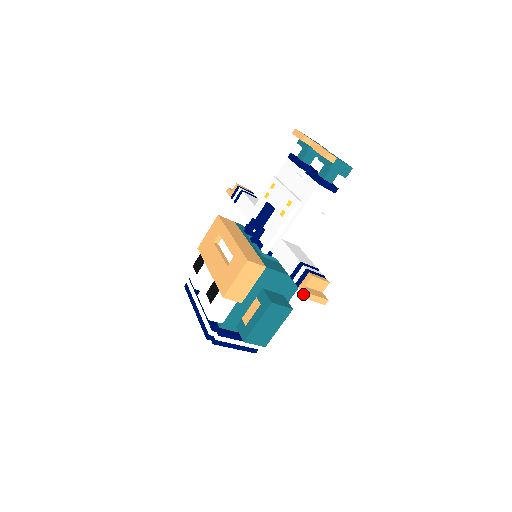
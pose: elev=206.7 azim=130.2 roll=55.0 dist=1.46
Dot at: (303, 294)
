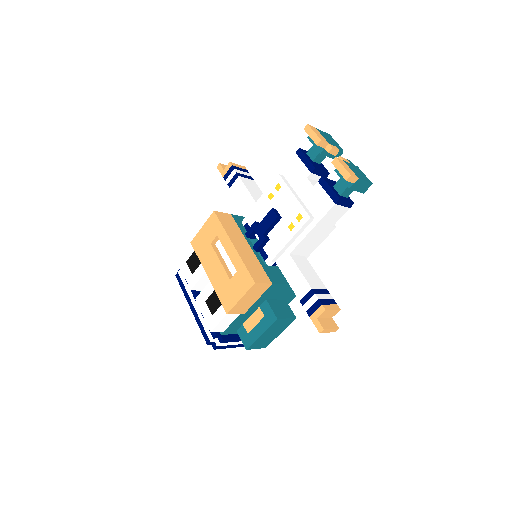
Dot at: (315, 326)
